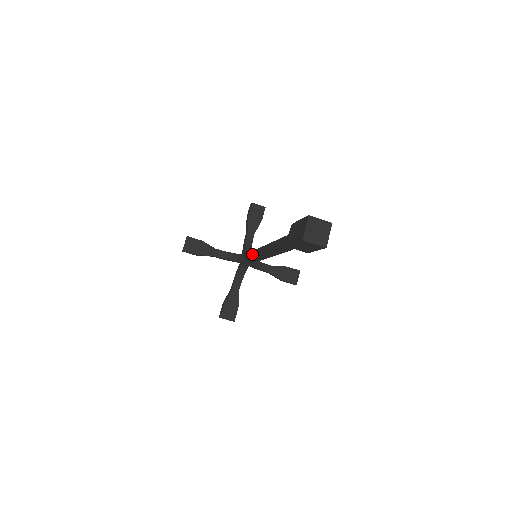
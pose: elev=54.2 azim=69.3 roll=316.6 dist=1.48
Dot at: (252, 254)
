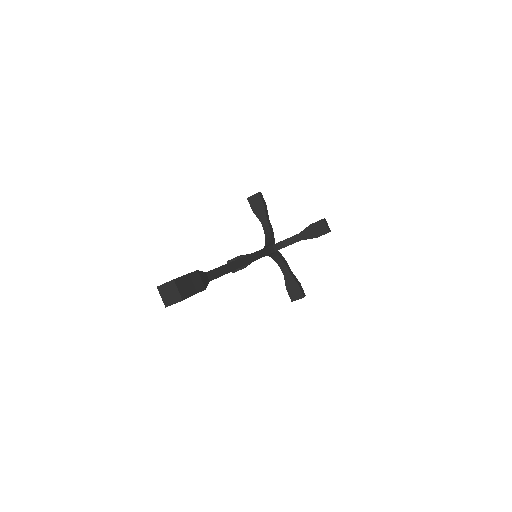
Dot at: occluded
